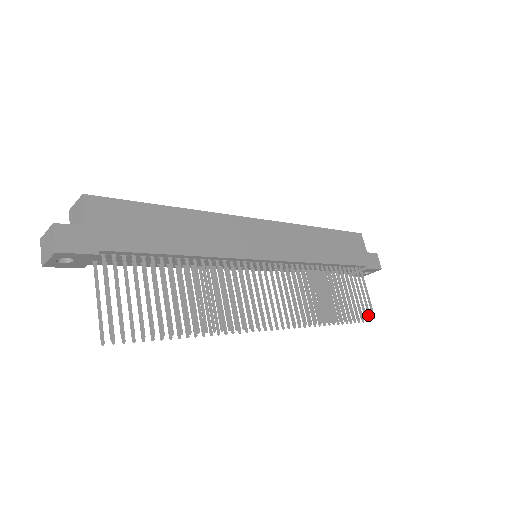
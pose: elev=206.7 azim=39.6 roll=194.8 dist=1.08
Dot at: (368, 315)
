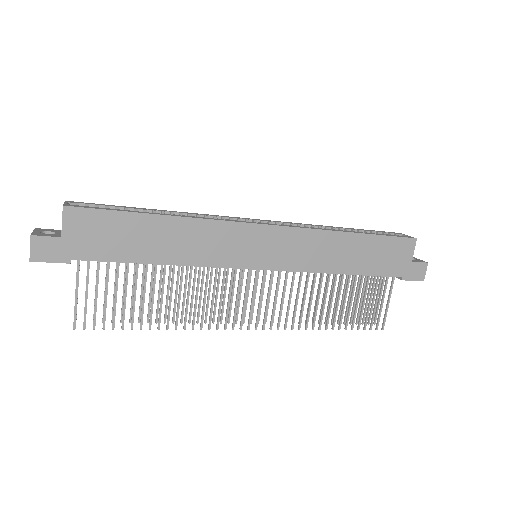
Dot at: (376, 325)
